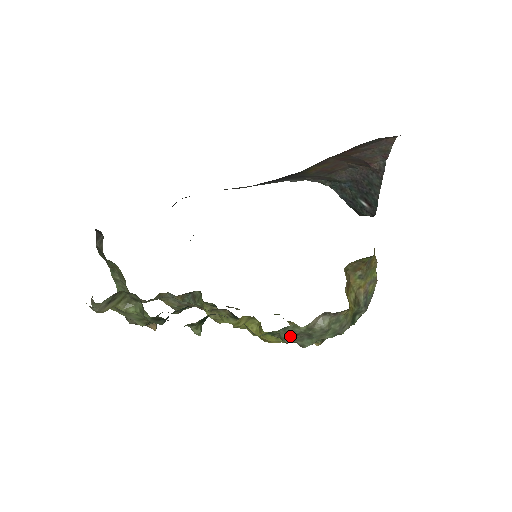
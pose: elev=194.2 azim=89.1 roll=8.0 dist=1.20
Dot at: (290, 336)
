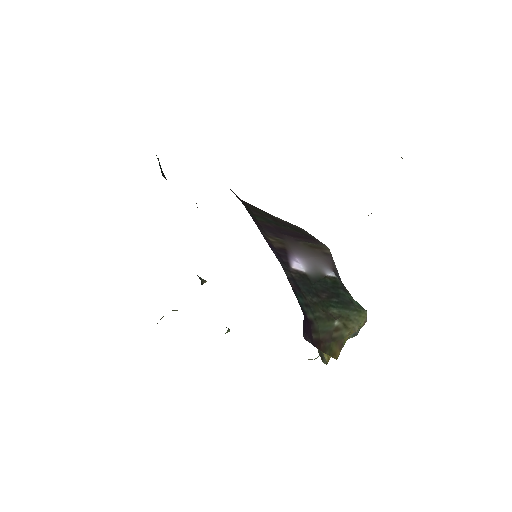
Dot at: occluded
